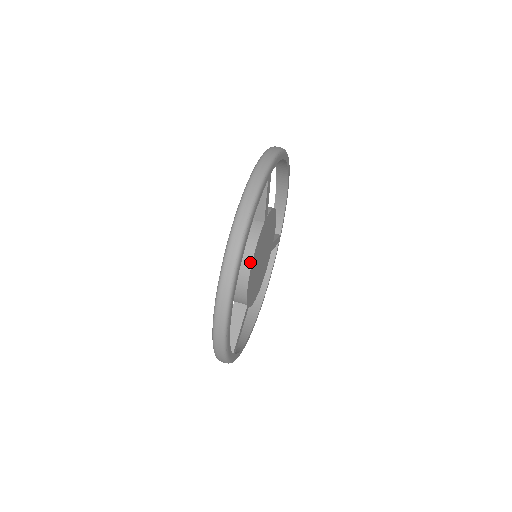
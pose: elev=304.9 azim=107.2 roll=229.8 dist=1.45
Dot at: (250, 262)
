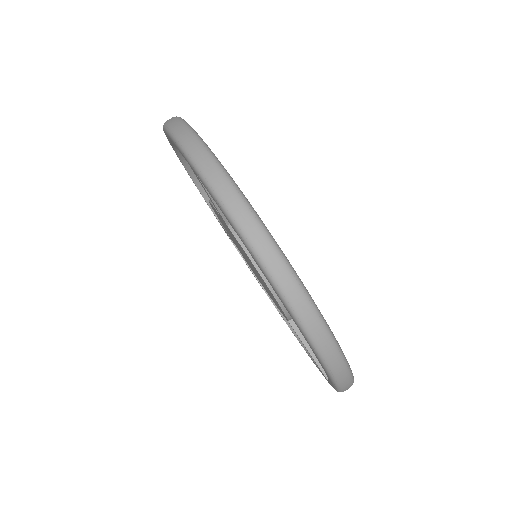
Dot at: occluded
